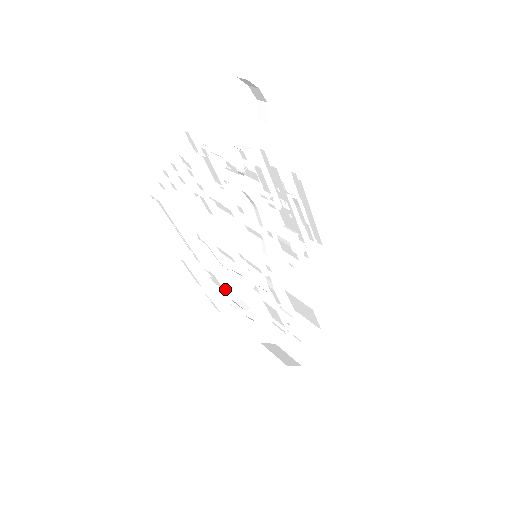
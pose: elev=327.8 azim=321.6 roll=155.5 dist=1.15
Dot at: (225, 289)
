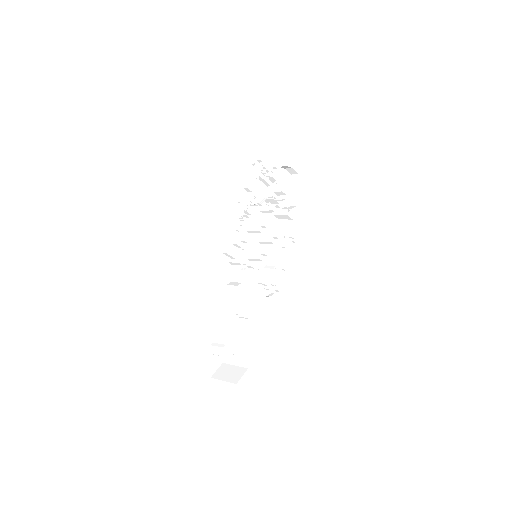
Dot at: (235, 250)
